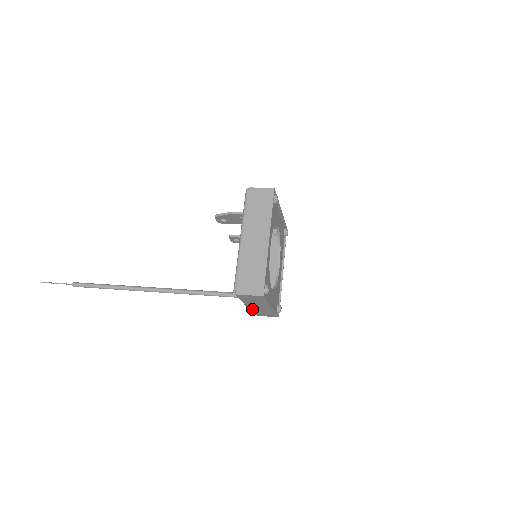
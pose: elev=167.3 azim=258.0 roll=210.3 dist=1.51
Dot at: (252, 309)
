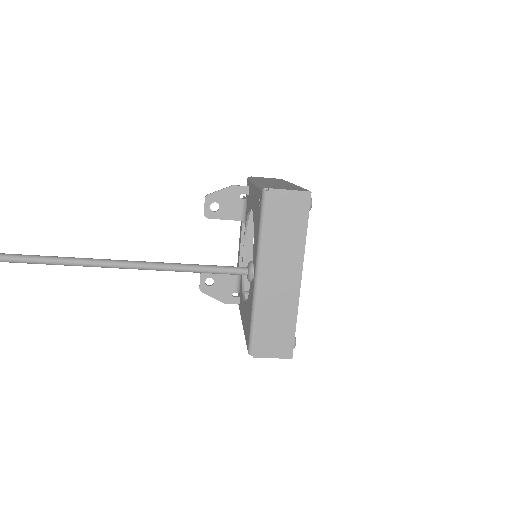
Dot at: (261, 302)
